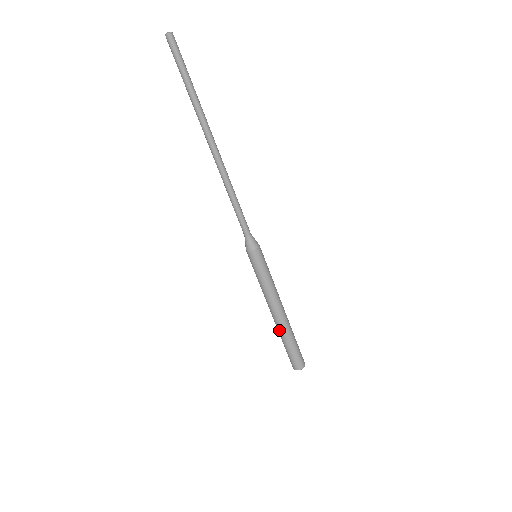
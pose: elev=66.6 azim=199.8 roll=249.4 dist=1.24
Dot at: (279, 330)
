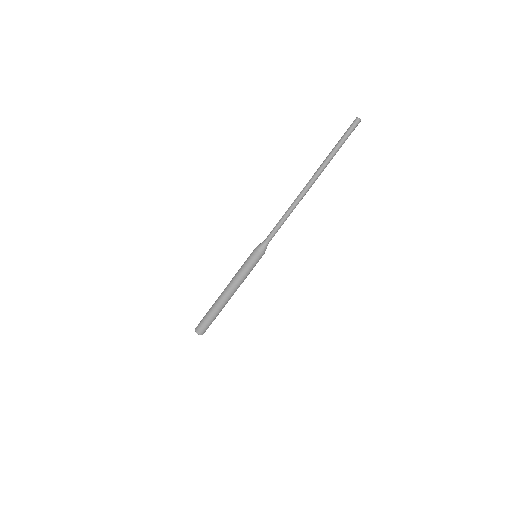
Dot at: (220, 306)
